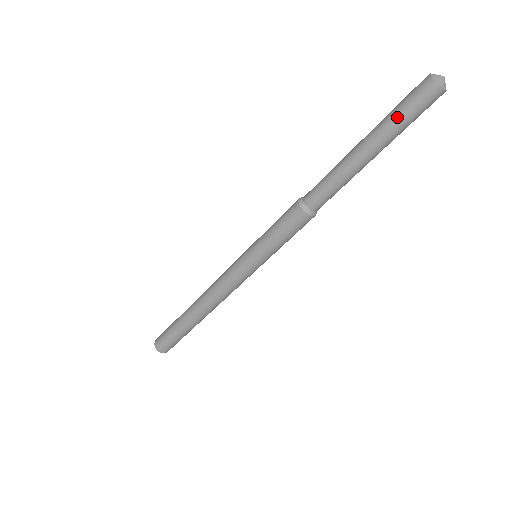
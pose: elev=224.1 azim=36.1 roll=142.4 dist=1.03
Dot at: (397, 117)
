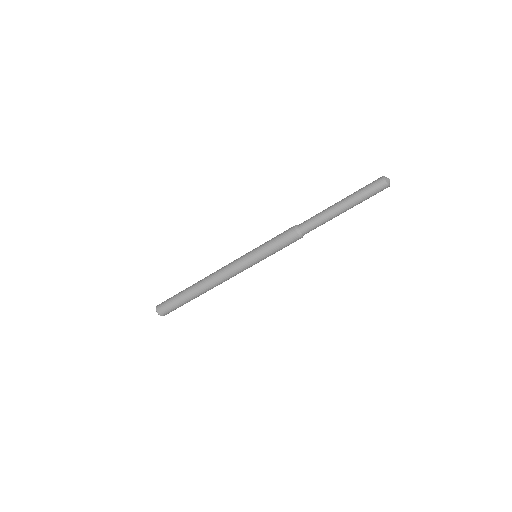
Dot at: (361, 189)
